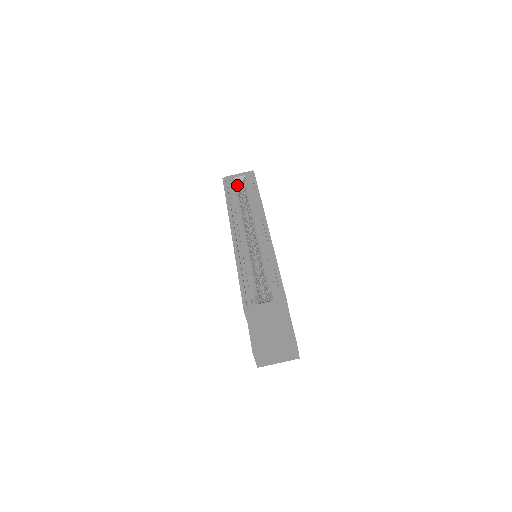
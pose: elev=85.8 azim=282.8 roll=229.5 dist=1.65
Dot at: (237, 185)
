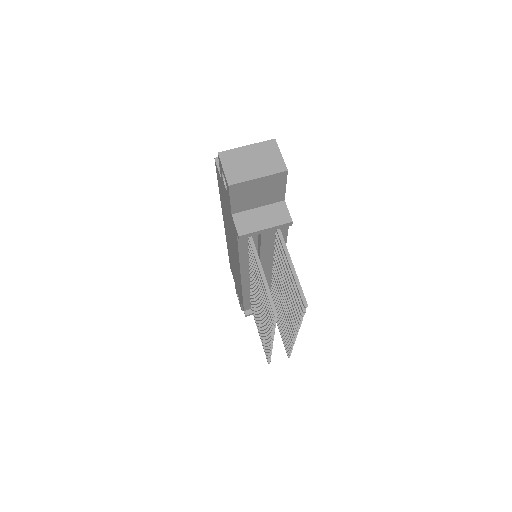
Dot at: occluded
